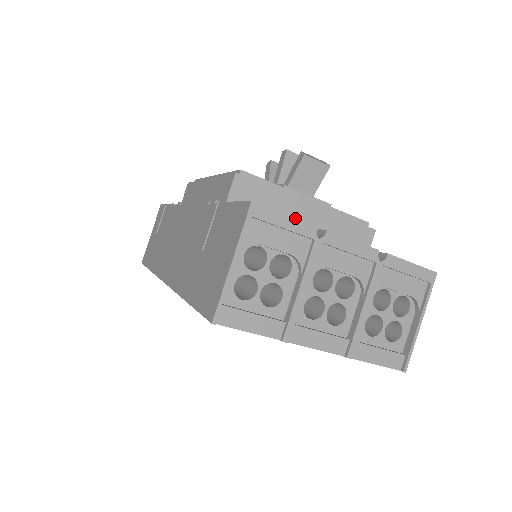
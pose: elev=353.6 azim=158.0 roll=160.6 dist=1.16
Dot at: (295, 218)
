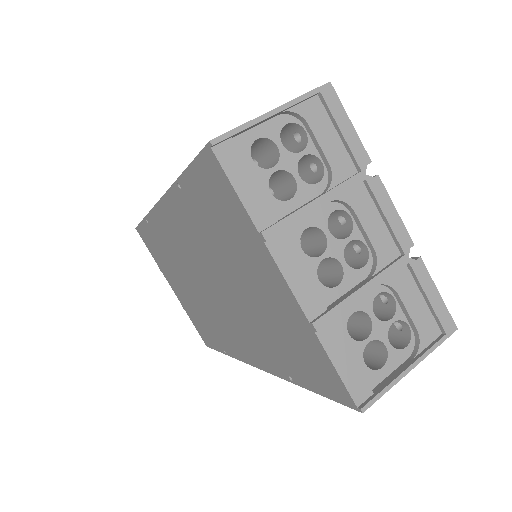
Dot at: (357, 134)
